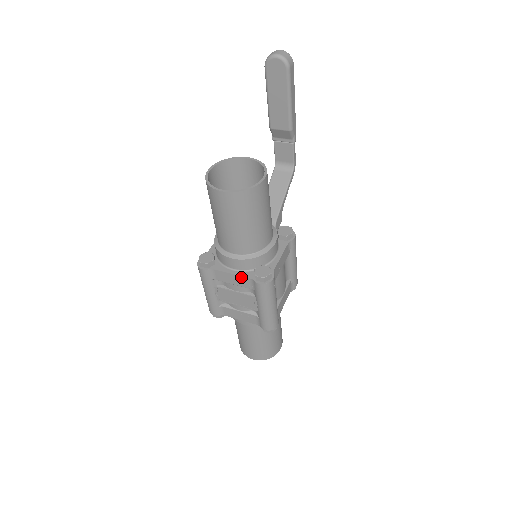
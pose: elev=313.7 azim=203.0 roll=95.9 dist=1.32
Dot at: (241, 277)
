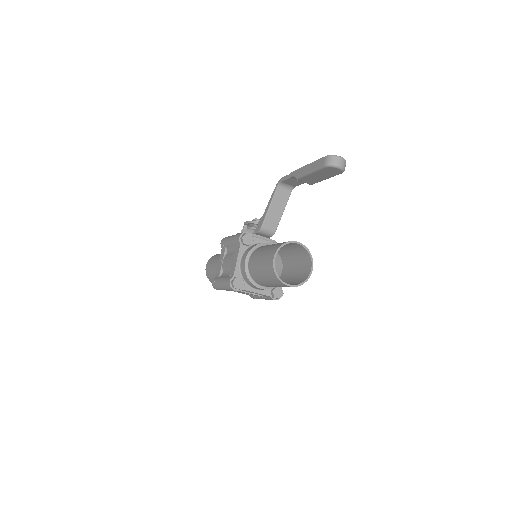
Dot at: (262, 294)
